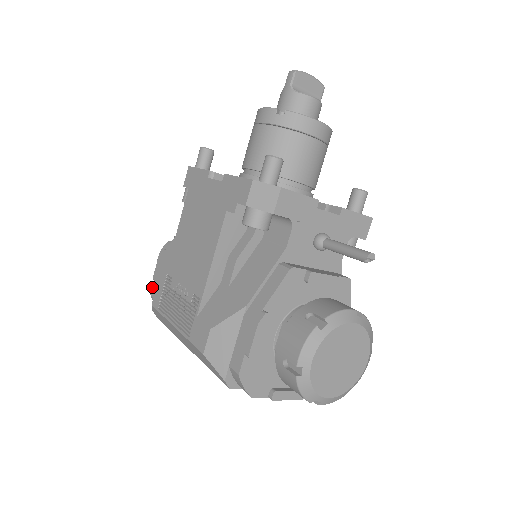
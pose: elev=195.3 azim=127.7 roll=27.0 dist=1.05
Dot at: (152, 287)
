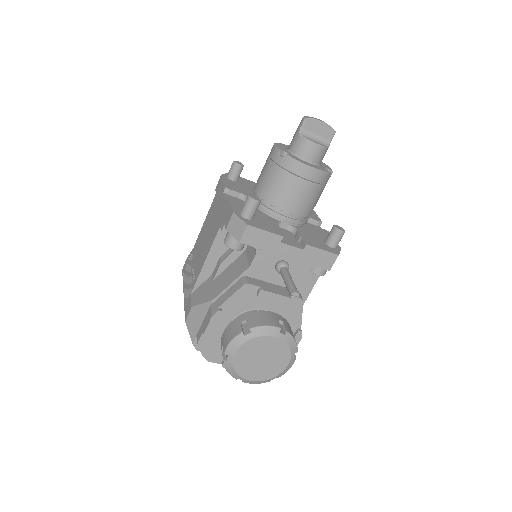
Dot at: occluded
